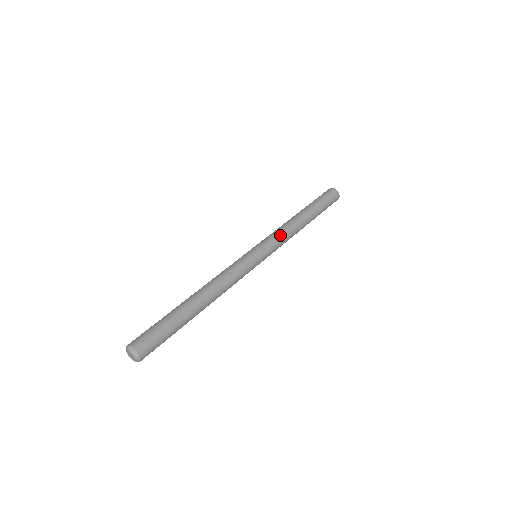
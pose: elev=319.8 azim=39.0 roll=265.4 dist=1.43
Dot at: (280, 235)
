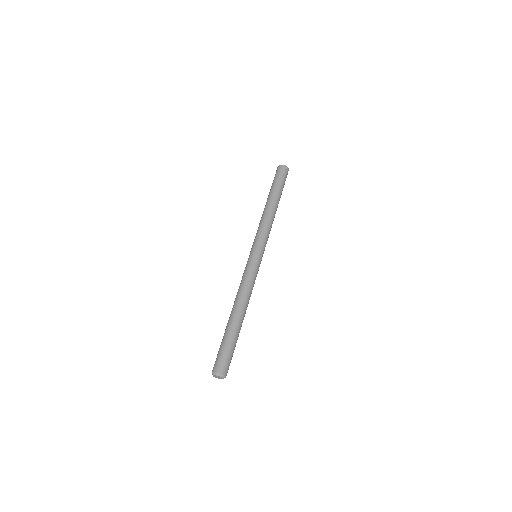
Dot at: (268, 232)
